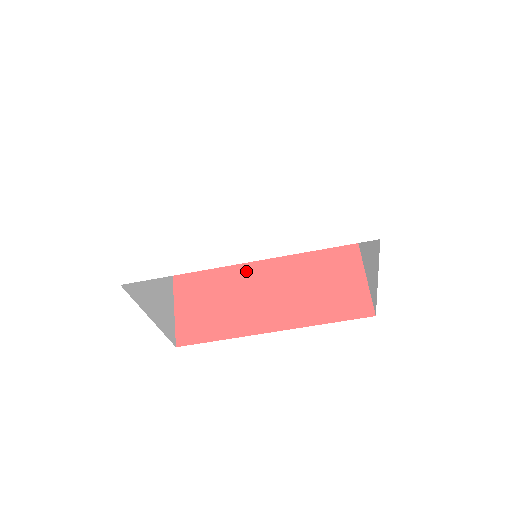
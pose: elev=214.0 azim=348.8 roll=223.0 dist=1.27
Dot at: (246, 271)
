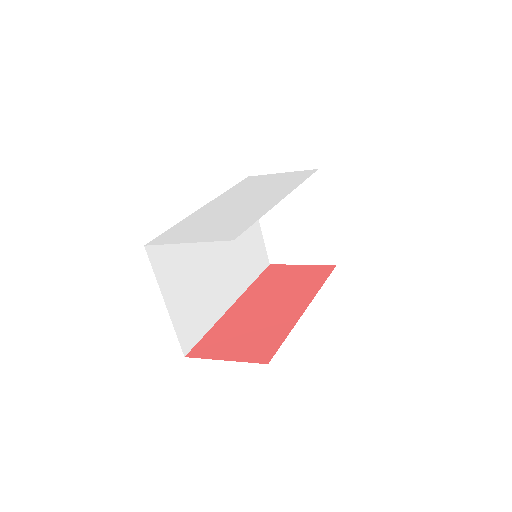
Dot at: (240, 313)
